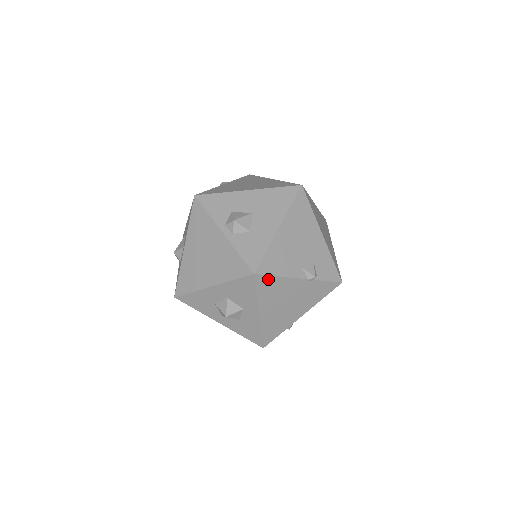
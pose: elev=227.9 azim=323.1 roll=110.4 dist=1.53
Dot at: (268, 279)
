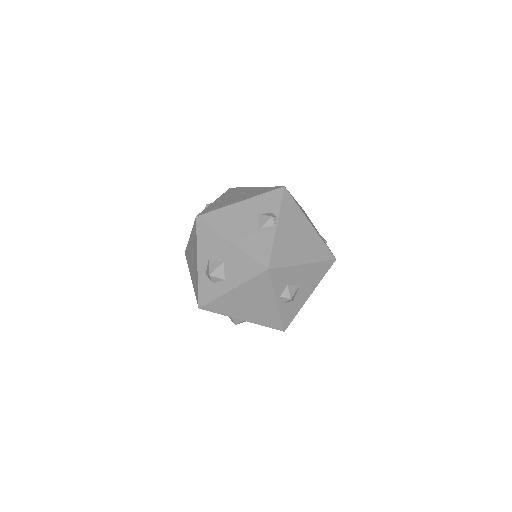
Dot at: occluded
